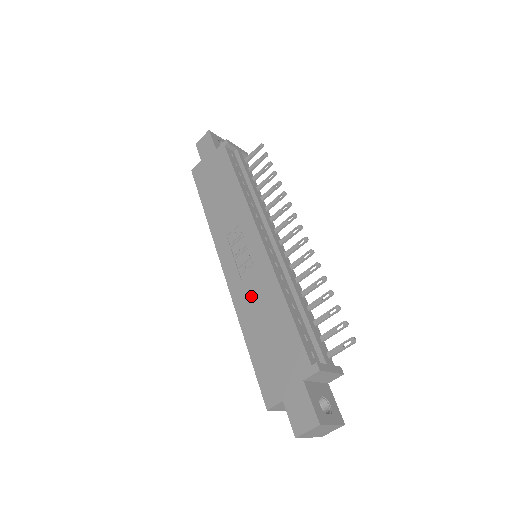
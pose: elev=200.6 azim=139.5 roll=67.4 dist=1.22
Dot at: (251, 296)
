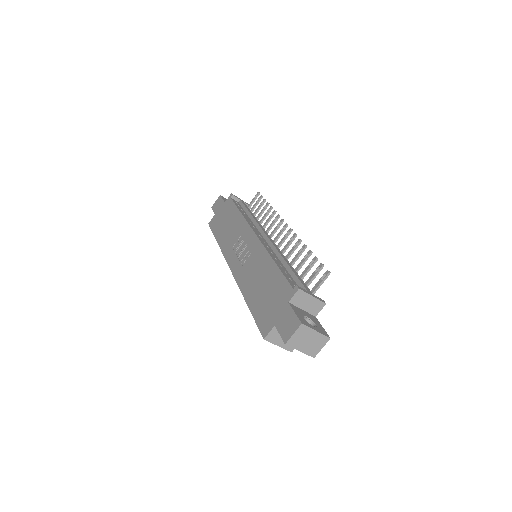
Dot at: (250, 273)
